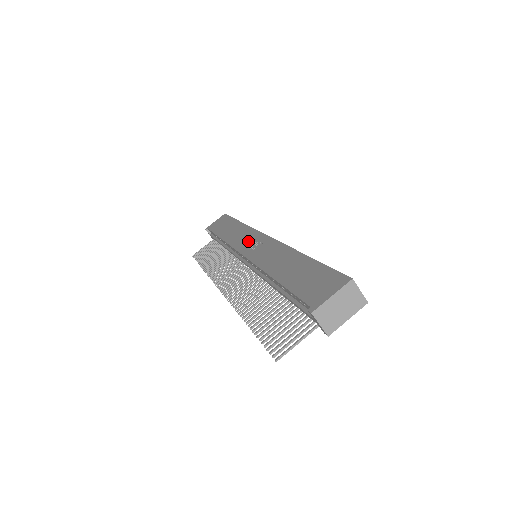
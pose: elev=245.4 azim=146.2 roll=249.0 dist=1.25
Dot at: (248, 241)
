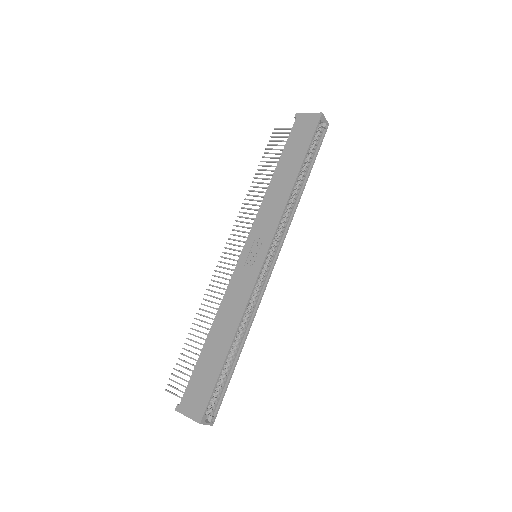
Dot at: (259, 238)
